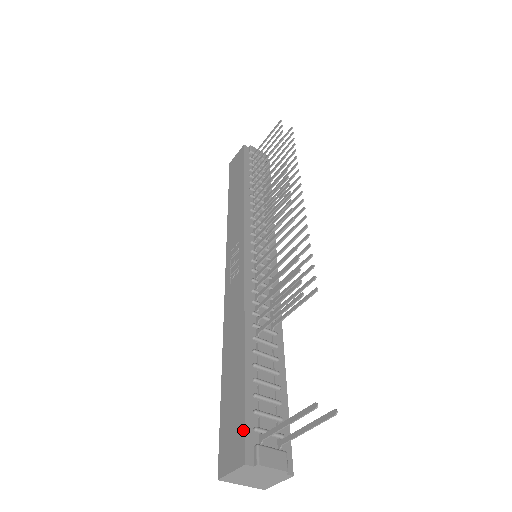
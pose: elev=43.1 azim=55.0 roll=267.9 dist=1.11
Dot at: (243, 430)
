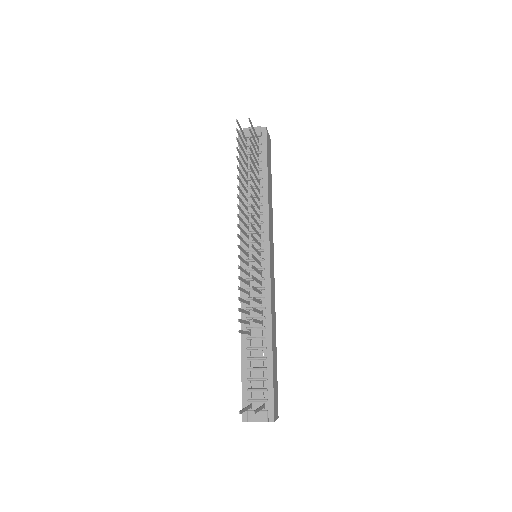
Dot at: (242, 402)
